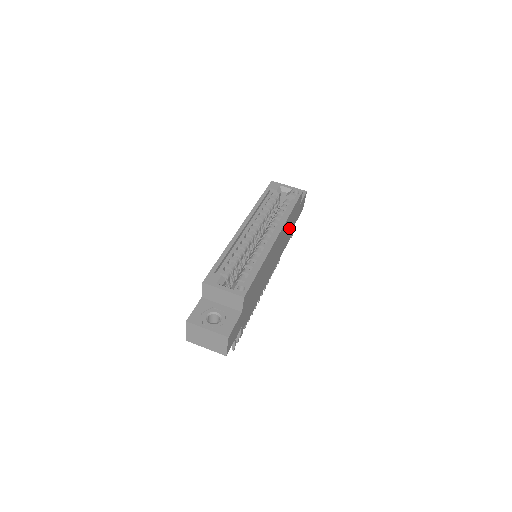
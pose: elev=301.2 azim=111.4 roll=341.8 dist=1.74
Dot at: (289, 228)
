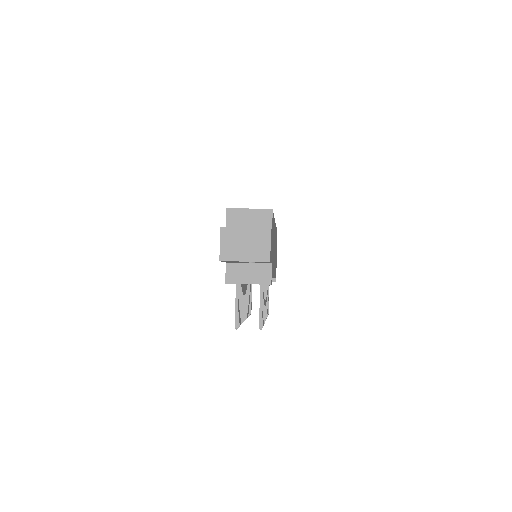
Dot at: occluded
